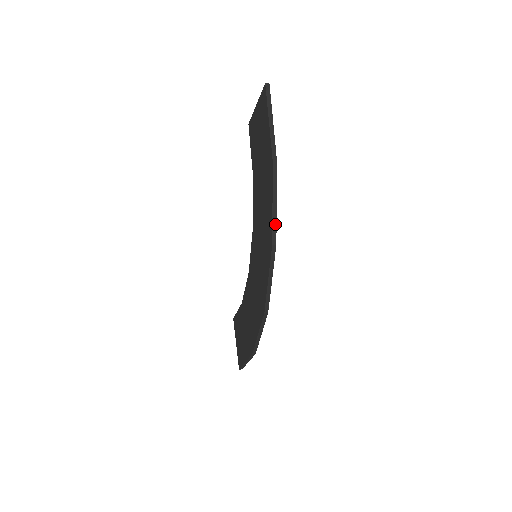
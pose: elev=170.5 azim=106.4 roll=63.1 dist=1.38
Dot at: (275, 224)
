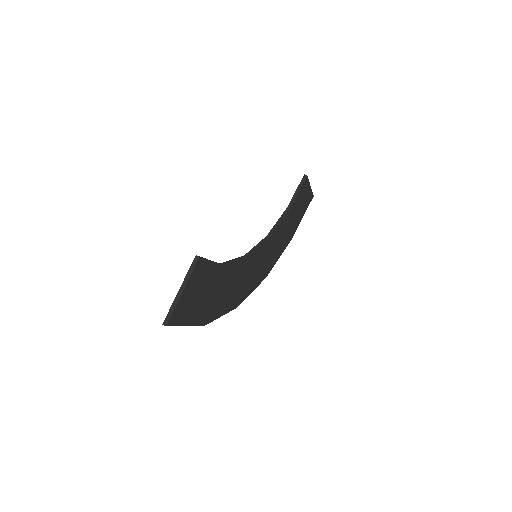
Dot at: (229, 311)
